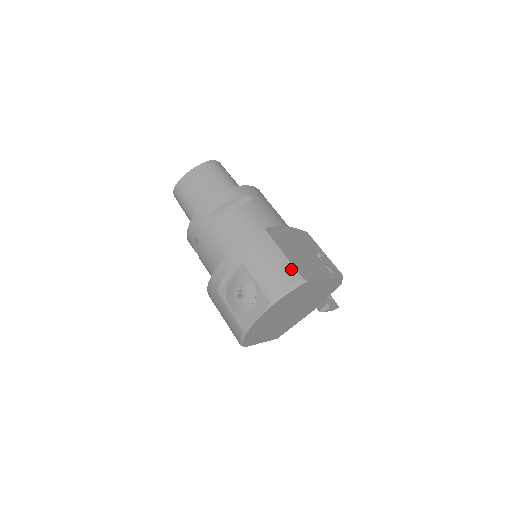
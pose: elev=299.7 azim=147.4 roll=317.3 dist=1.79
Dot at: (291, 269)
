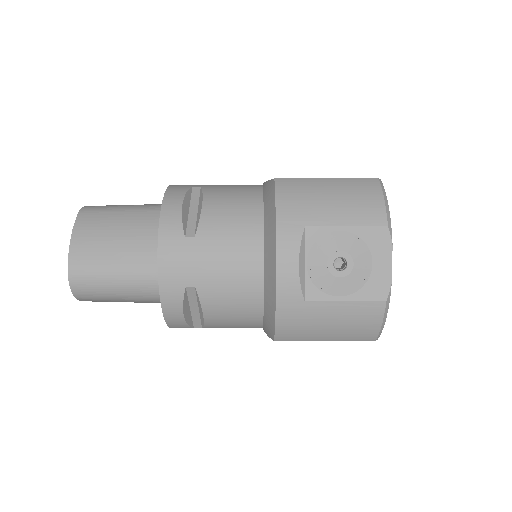
Dot at: (356, 182)
